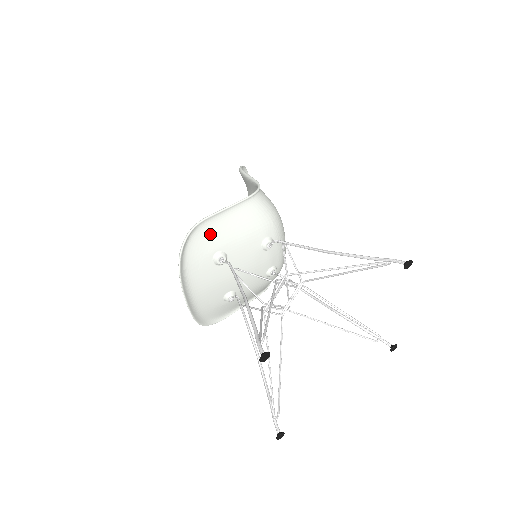
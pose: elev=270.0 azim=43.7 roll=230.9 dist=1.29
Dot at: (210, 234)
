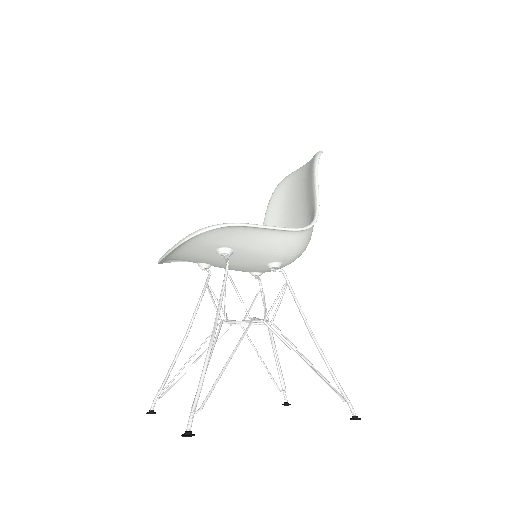
Dot at: (235, 235)
